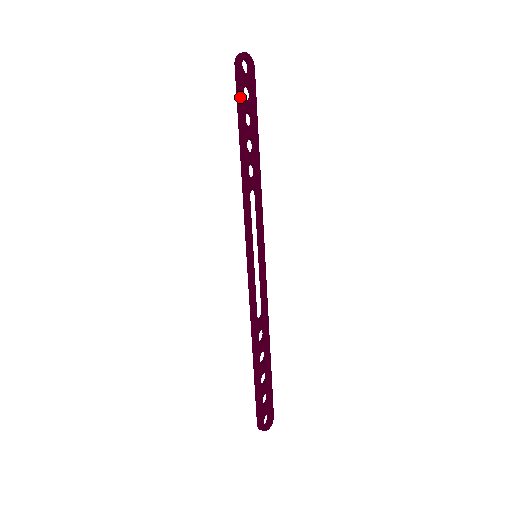
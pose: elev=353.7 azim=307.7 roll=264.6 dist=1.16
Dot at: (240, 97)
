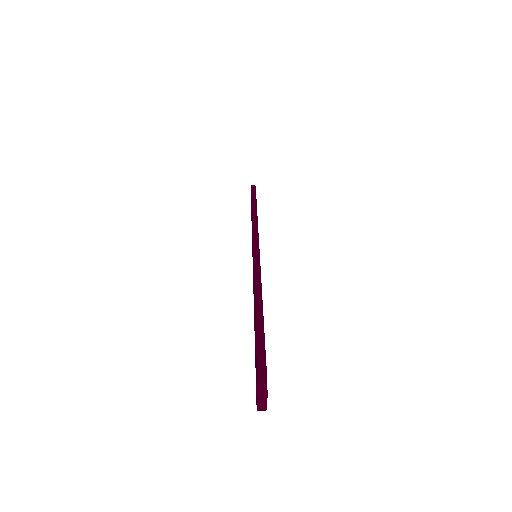
Dot at: (255, 193)
